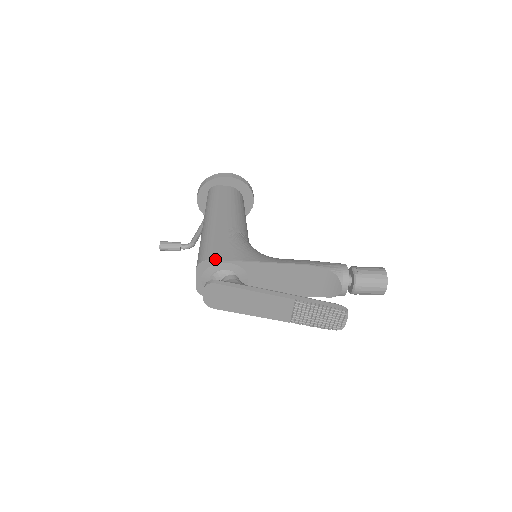
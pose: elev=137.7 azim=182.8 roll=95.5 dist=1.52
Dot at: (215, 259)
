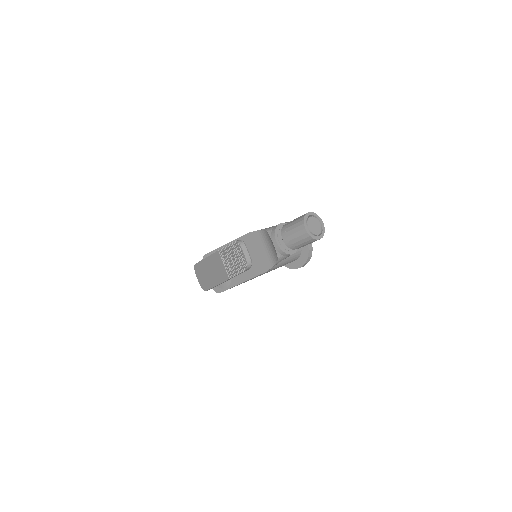
Dot at: (207, 253)
